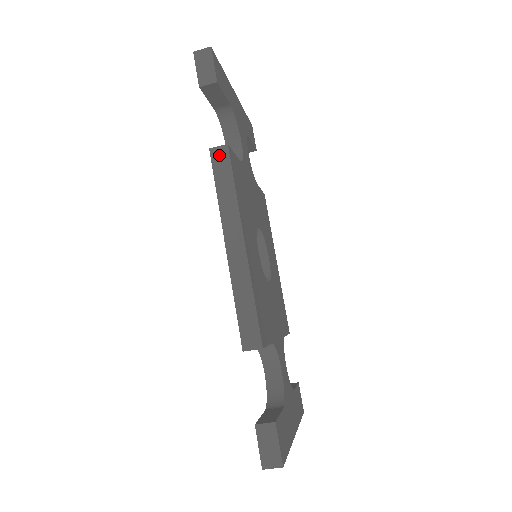
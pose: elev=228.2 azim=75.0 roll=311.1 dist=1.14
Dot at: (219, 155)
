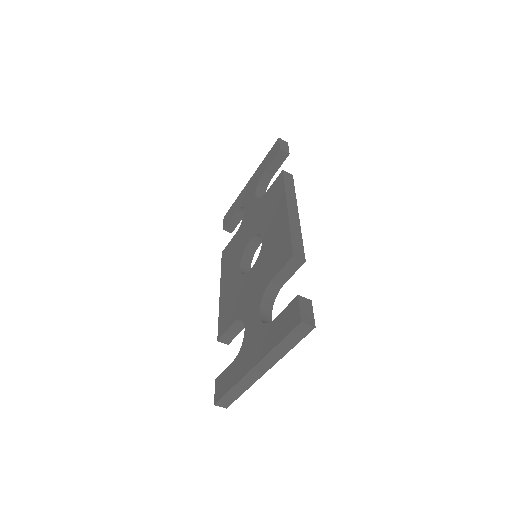
Dot at: (288, 175)
